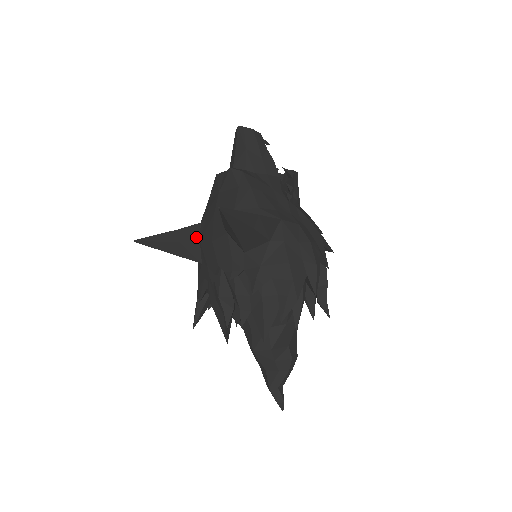
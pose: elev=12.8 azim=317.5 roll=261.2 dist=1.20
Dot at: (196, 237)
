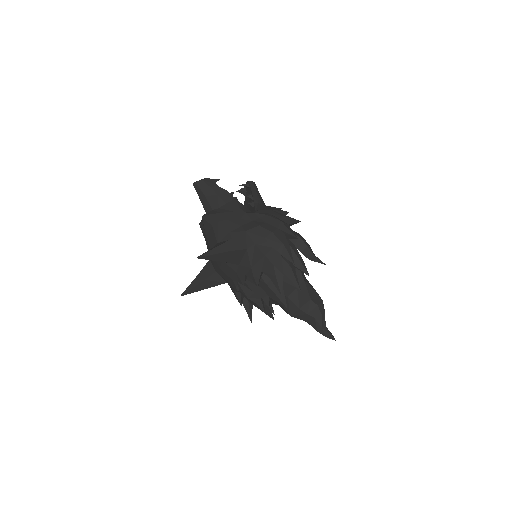
Dot at: (212, 270)
